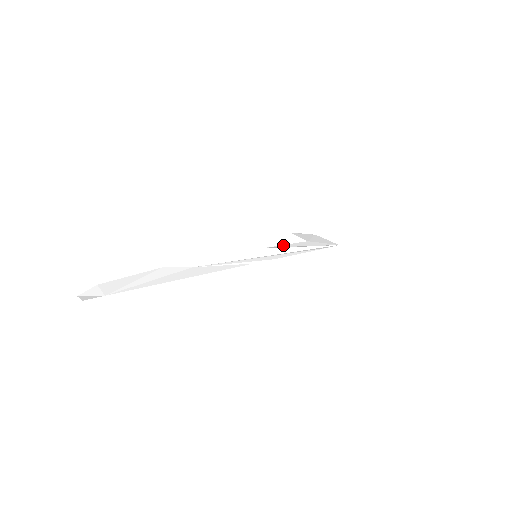
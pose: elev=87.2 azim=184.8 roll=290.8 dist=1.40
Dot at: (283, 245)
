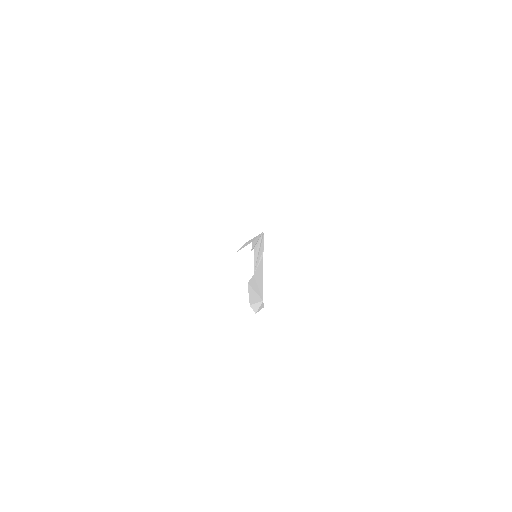
Dot at: (252, 247)
